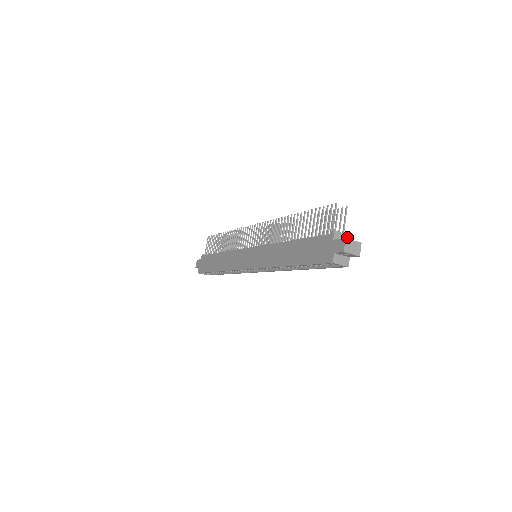
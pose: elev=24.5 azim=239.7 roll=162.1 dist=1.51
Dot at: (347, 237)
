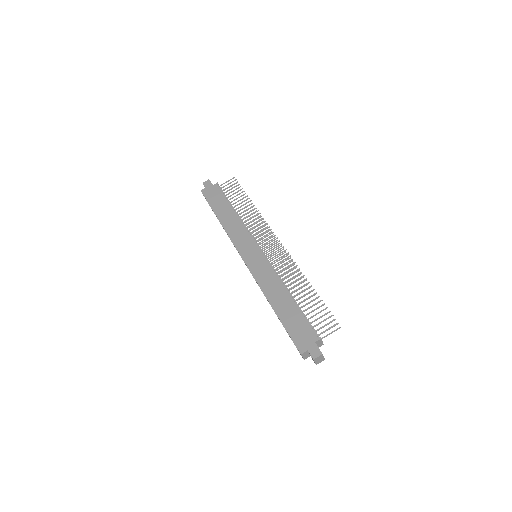
Dot at: (322, 344)
